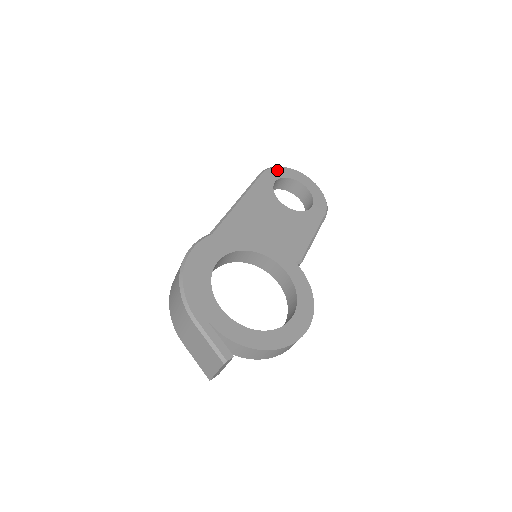
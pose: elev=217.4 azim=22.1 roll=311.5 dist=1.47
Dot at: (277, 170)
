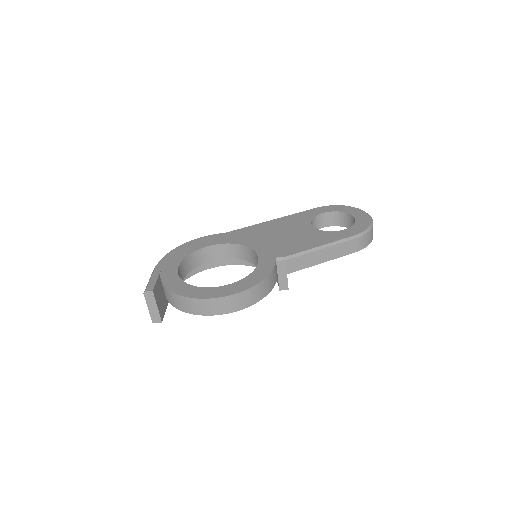
Dot at: (335, 207)
